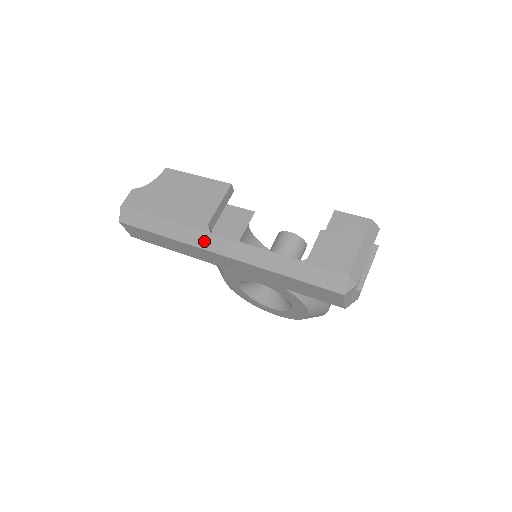
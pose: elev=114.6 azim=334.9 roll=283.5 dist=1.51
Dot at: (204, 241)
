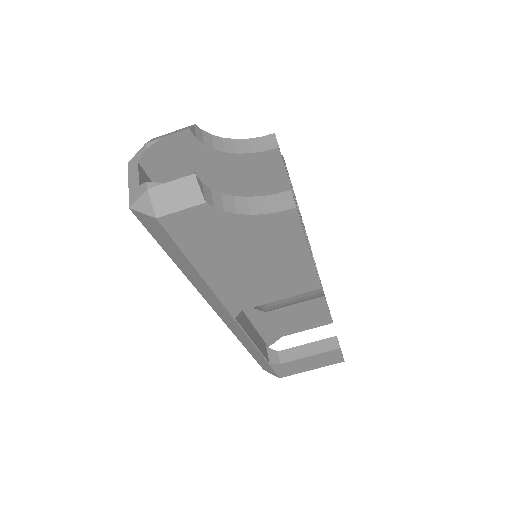
Dot at: (220, 310)
